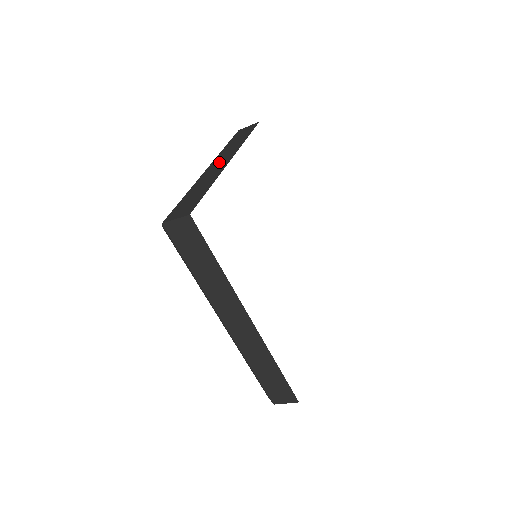
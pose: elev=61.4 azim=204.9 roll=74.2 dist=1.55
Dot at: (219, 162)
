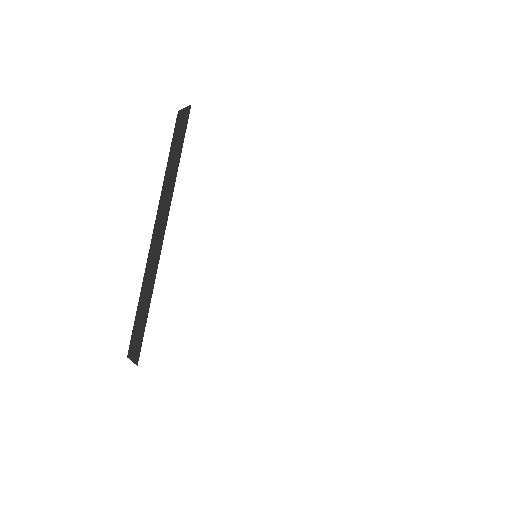
Dot at: occluded
